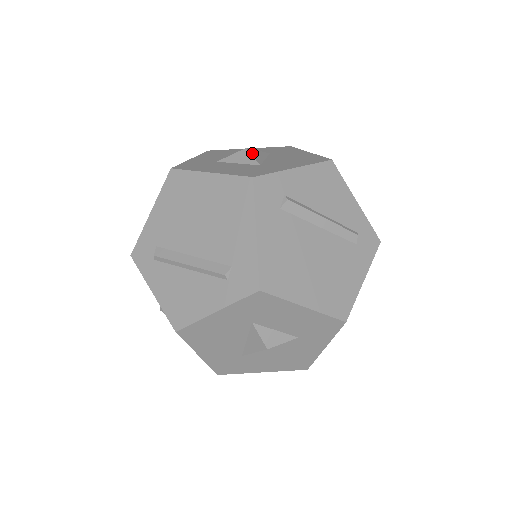
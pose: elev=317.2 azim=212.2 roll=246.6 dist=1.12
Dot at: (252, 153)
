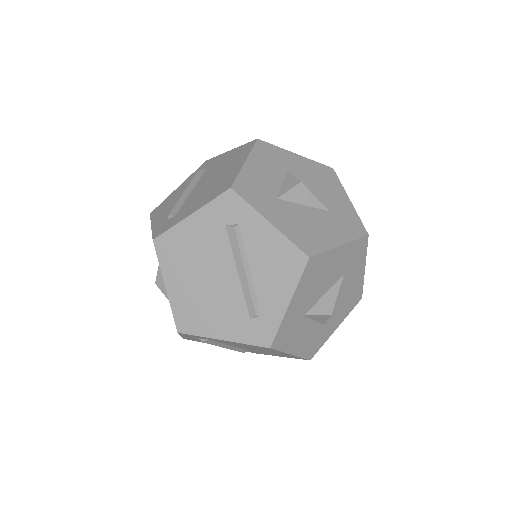
Dot at: (330, 315)
